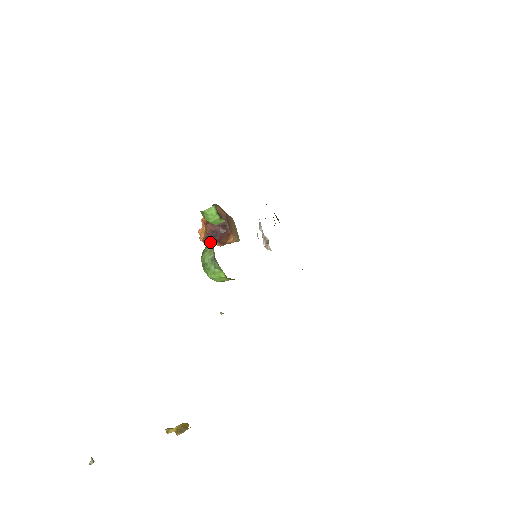
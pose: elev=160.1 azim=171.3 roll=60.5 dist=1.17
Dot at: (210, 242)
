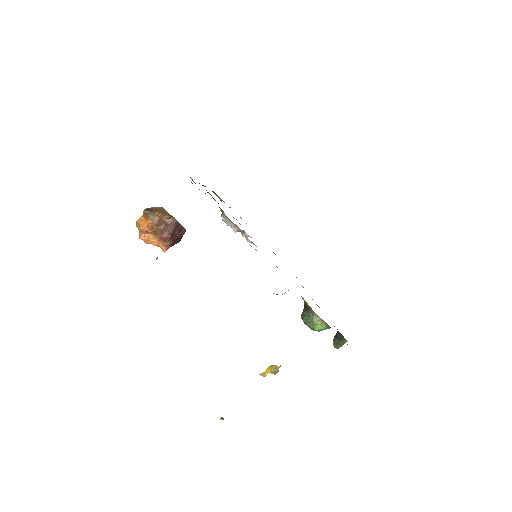
Dot at: occluded
